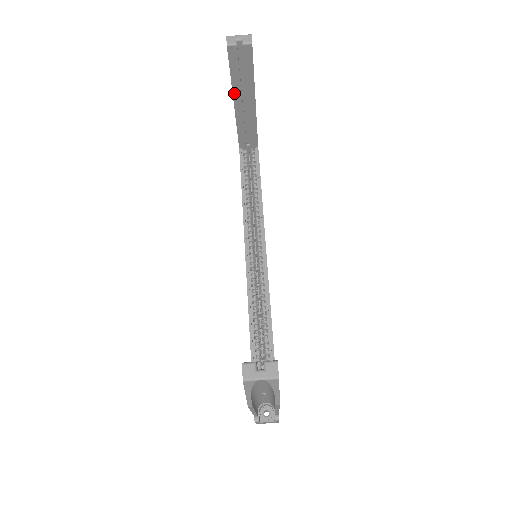
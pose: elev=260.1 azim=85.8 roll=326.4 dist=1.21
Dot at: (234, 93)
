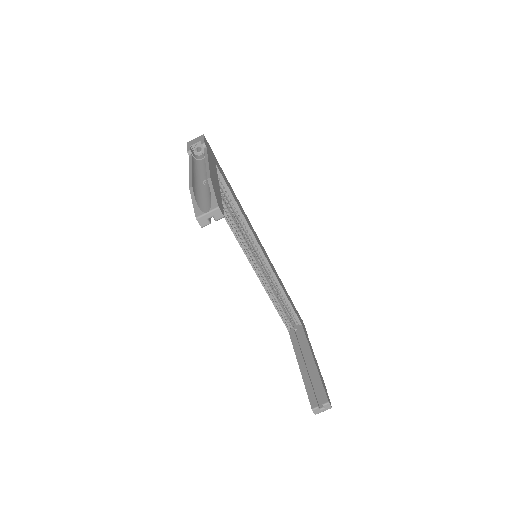
Dot at: occluded
